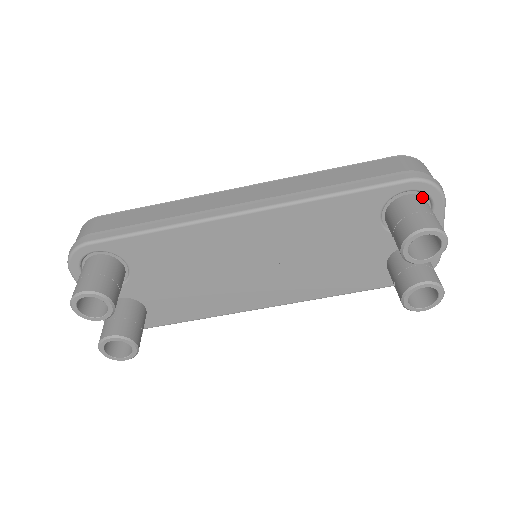
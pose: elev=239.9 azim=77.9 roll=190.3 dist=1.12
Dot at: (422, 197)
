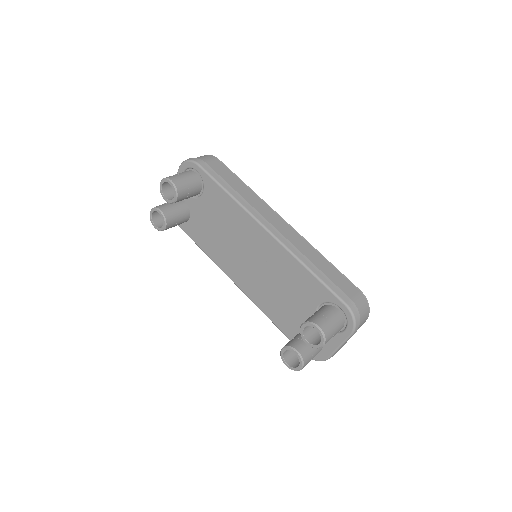
Dot at: (344, 319)
